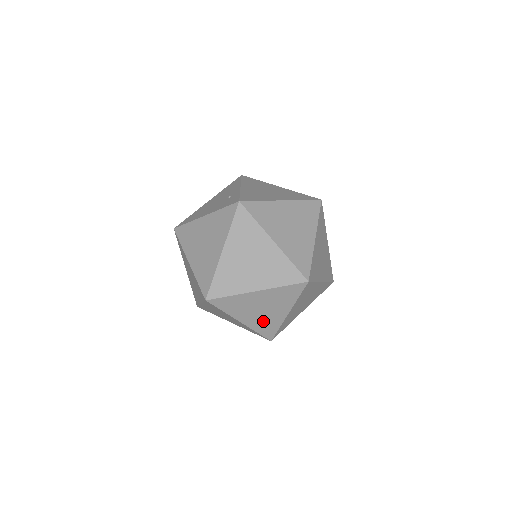
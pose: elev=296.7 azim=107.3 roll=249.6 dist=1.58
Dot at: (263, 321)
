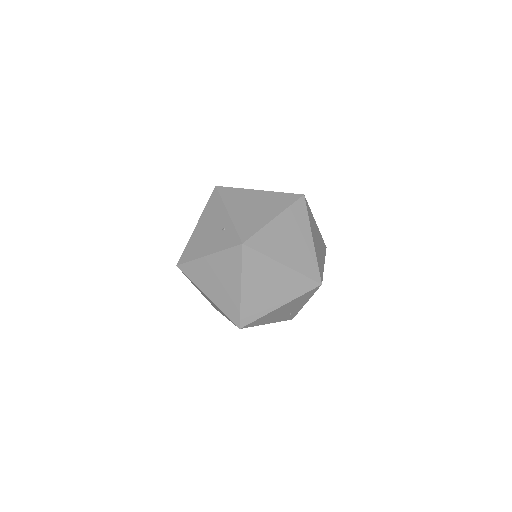
Dot at: (286, 315)
